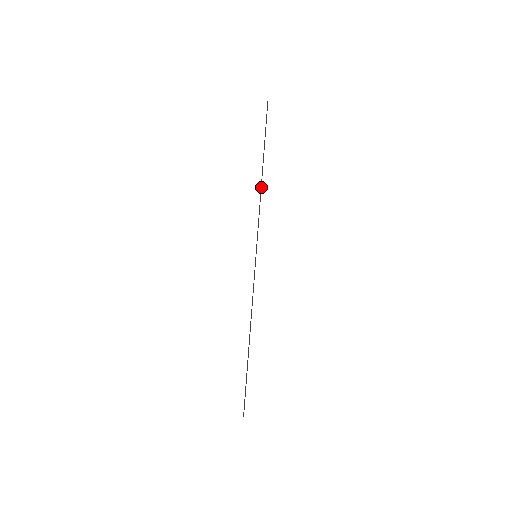
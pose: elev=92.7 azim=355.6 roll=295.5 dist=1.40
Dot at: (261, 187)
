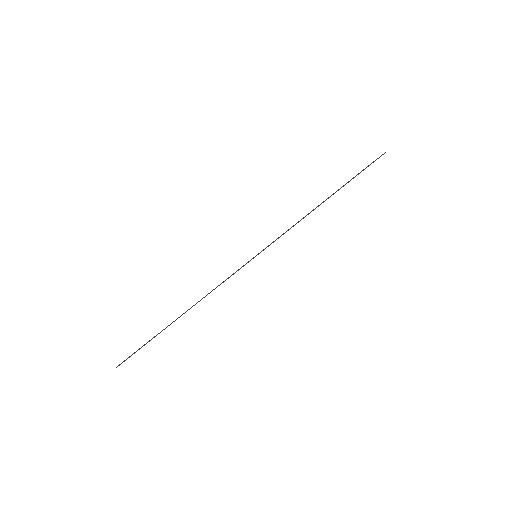
Dot at: (314, 209)
